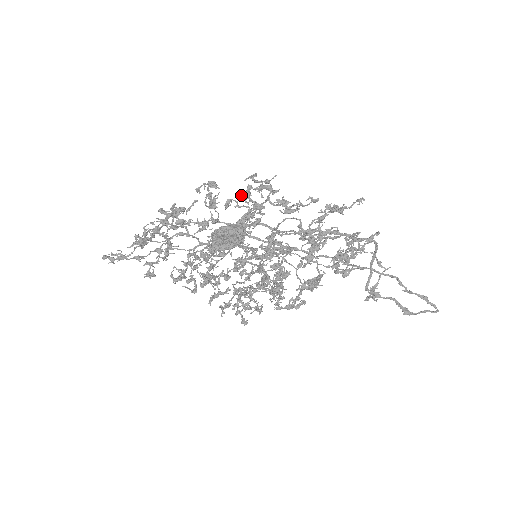
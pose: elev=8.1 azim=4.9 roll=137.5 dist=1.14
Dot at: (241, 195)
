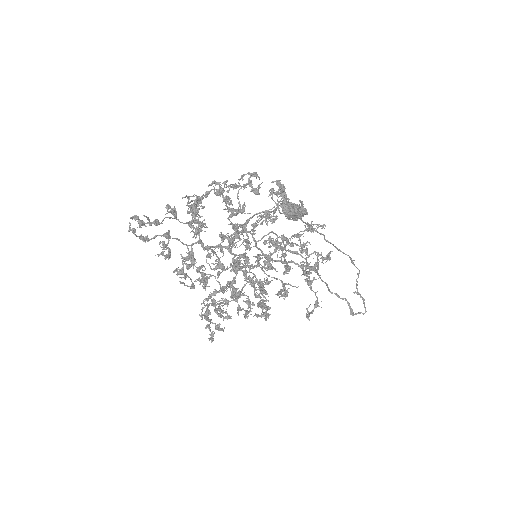
Dot at: (281, 188)
